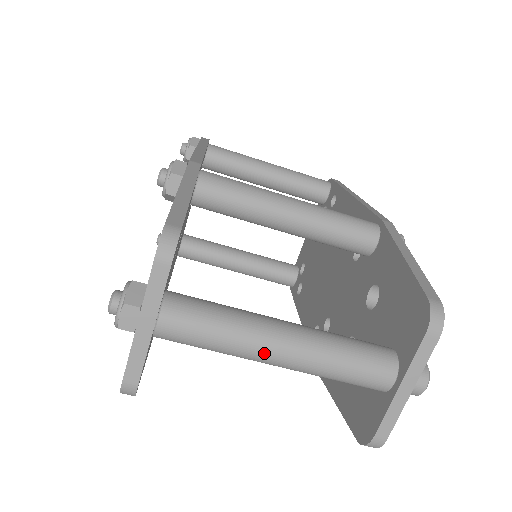
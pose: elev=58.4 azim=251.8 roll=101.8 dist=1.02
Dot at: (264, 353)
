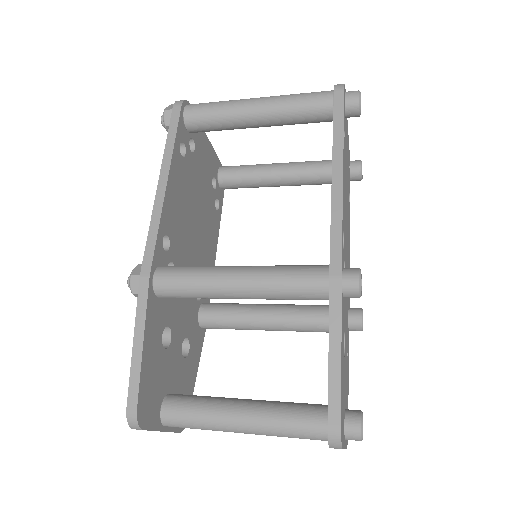
Dot at: (234, 432)
